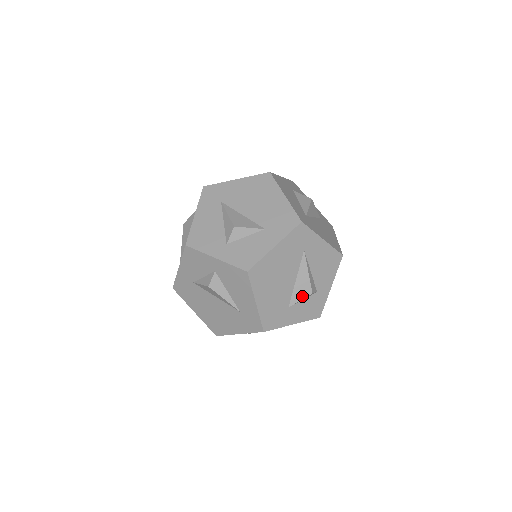
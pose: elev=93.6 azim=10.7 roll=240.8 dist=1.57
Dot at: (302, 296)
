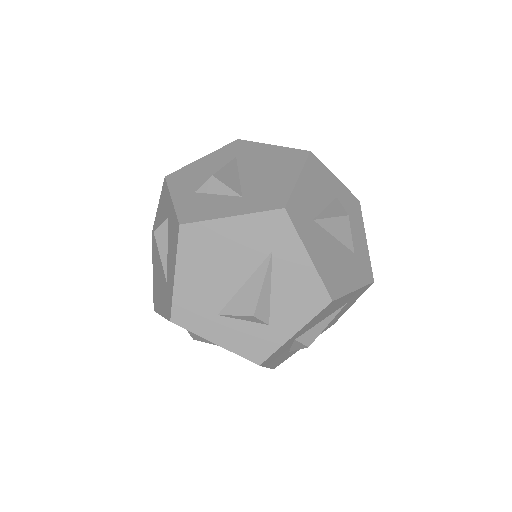
Dot at: (240, 311)
